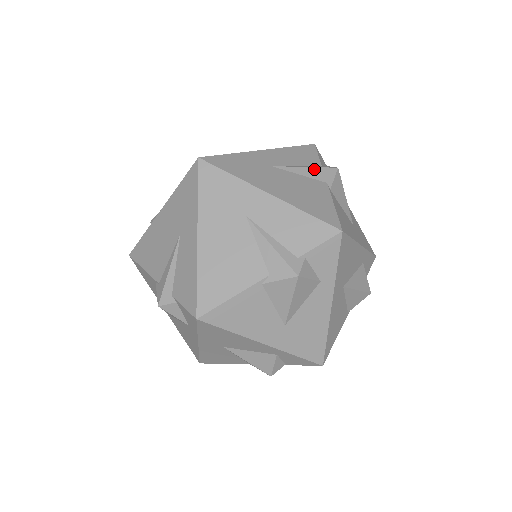
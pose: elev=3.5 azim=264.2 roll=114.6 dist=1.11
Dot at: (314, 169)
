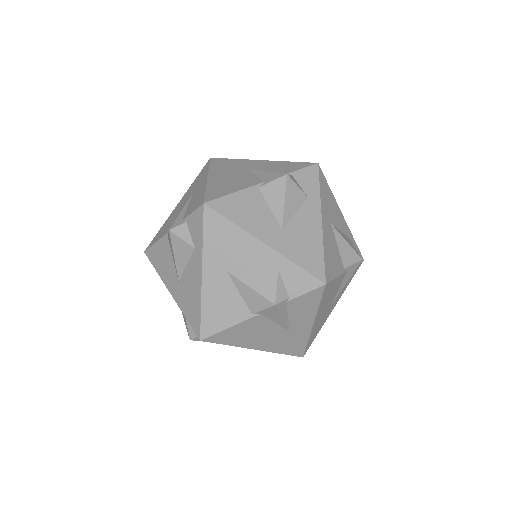
Dot at: occluded
